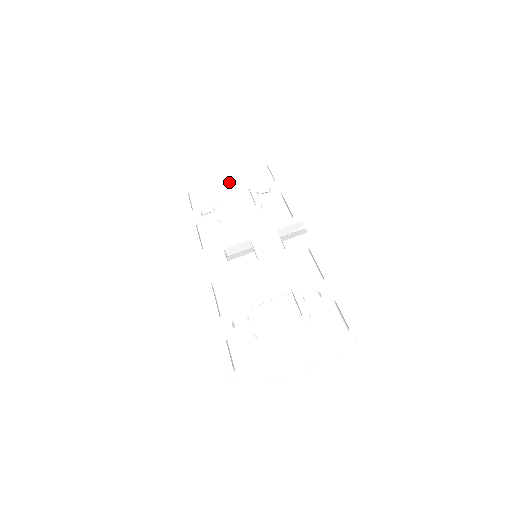
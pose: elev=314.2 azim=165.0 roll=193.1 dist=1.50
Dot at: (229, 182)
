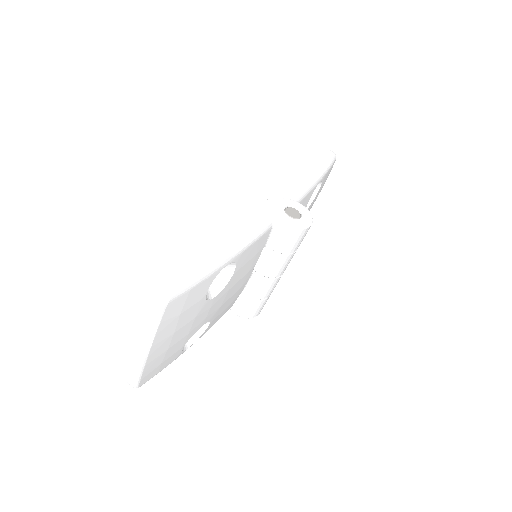
Dot at: occluded
